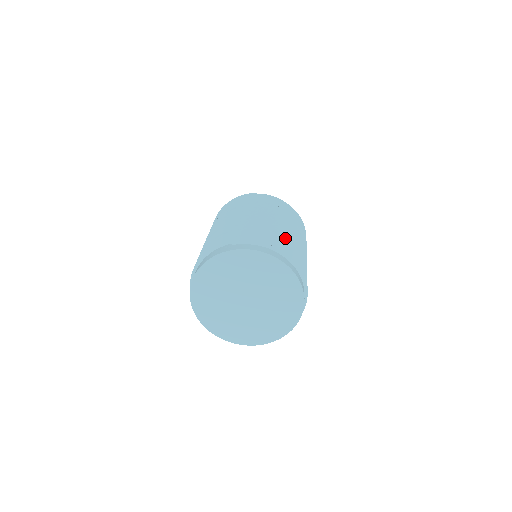
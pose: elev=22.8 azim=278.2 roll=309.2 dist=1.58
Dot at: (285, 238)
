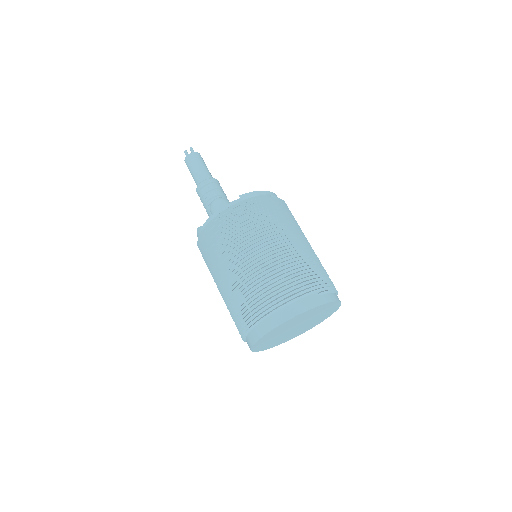
Dot at: occluded
